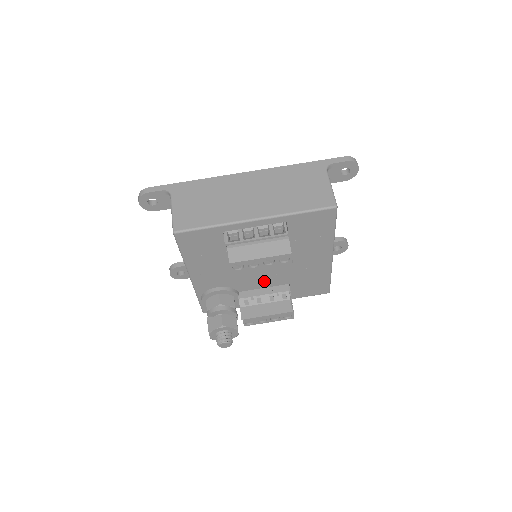
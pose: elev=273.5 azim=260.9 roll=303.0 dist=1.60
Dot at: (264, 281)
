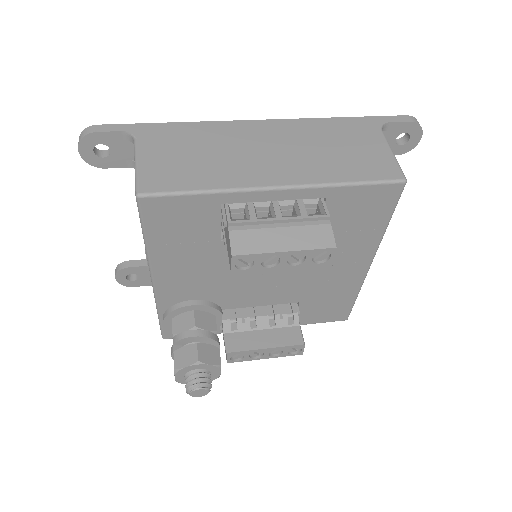
Dot at: (264, 295)
